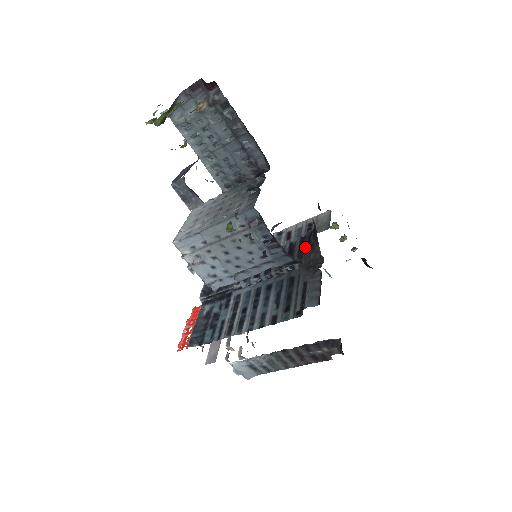
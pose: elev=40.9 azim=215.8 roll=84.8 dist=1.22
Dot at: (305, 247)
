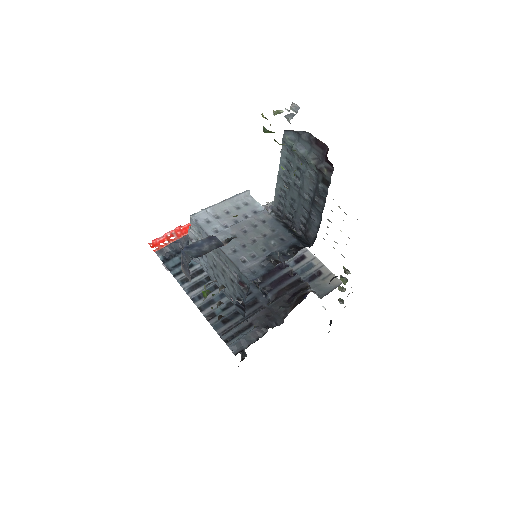
Dot at: (288, 294)
